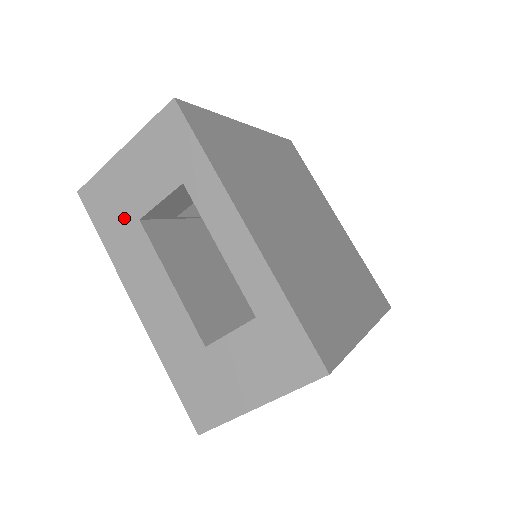
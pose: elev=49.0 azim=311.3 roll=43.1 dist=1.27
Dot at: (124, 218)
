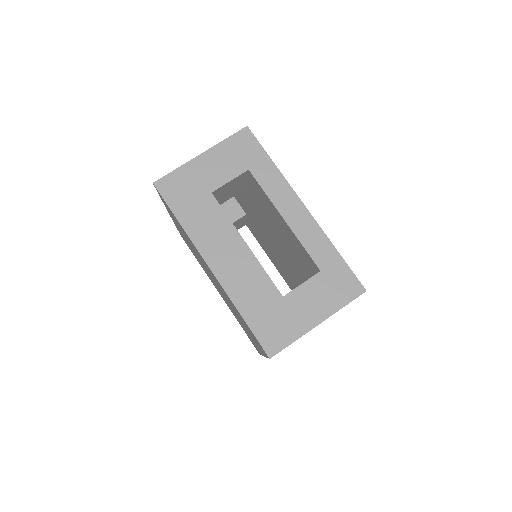
Dot at: occluded
